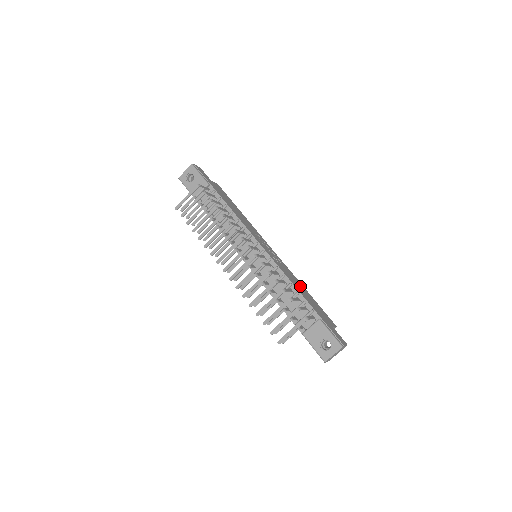
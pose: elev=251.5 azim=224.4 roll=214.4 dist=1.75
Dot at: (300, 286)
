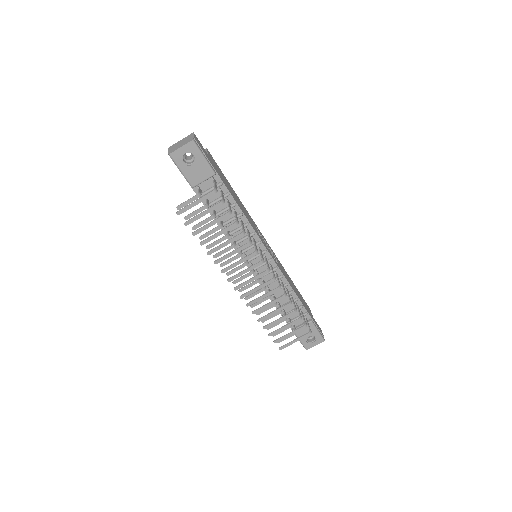
Dot at: occluded
